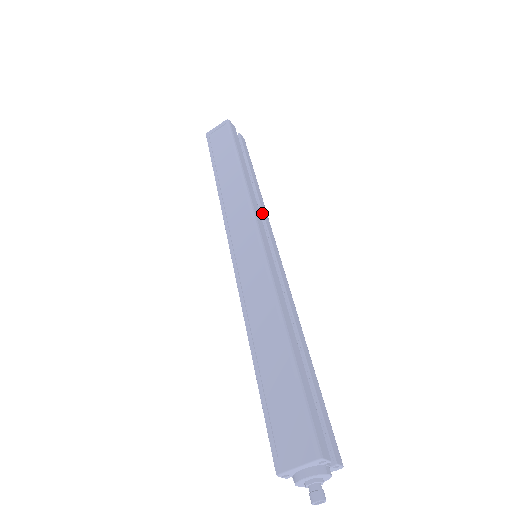
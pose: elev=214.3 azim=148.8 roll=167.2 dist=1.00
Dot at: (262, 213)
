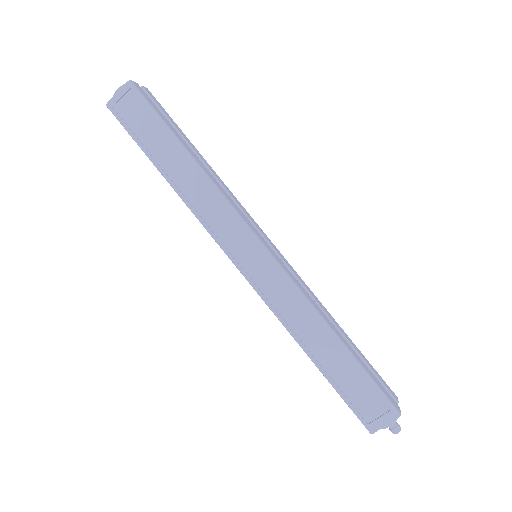
Dot at: (236, 203)
